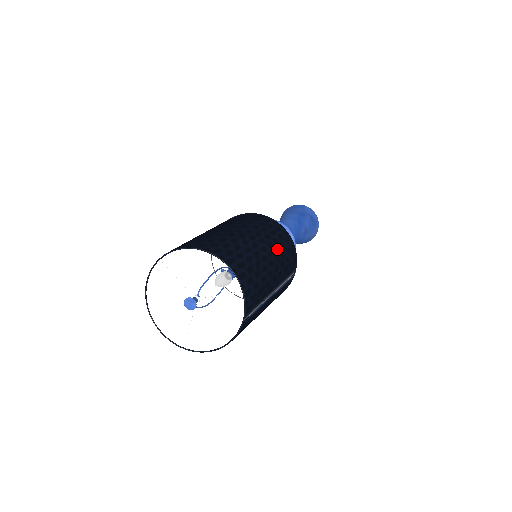
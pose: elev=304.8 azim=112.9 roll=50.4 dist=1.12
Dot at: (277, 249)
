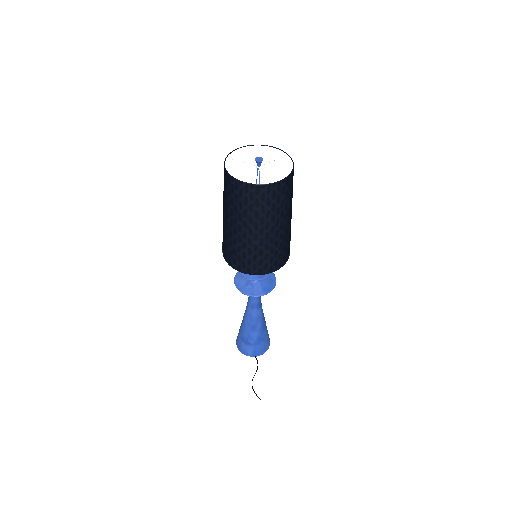
Dot at: occluded
